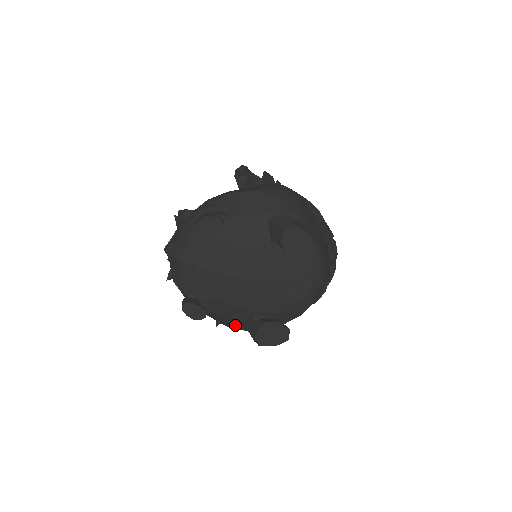
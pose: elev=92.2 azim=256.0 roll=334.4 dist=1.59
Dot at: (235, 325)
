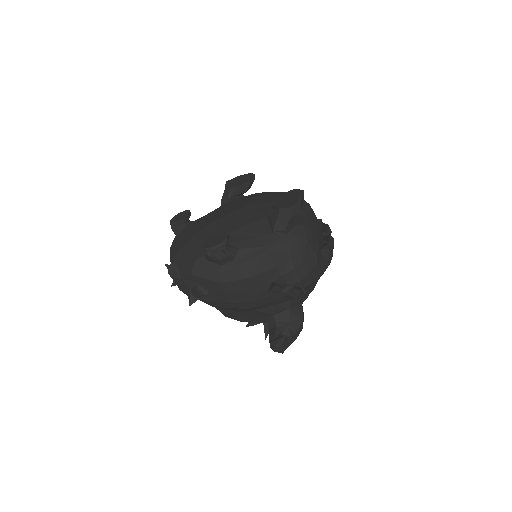
Dot at: (274, 247)
